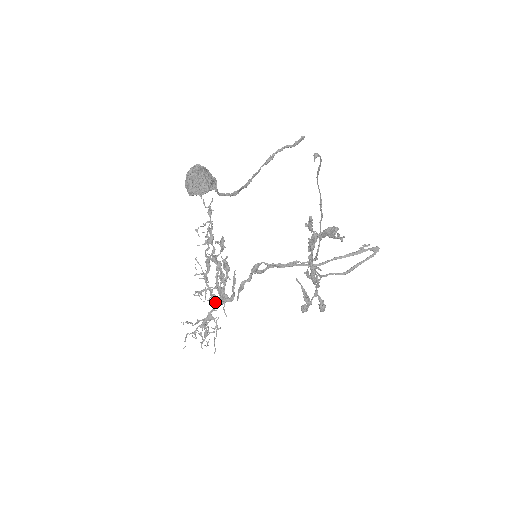
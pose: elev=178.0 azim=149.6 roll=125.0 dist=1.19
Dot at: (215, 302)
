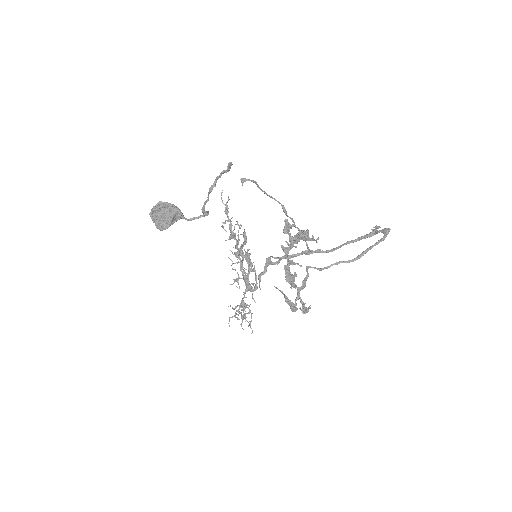
Dot at: (243, 292)
